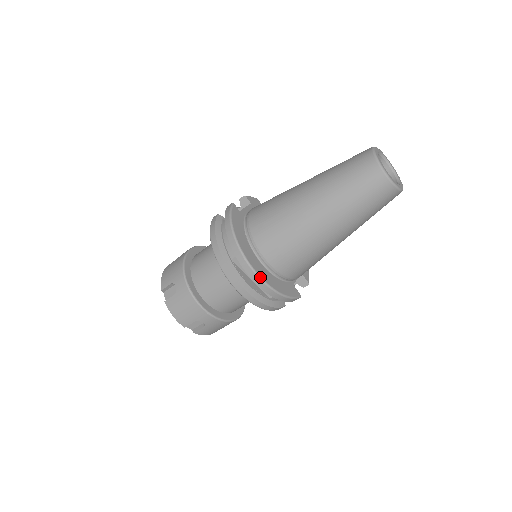
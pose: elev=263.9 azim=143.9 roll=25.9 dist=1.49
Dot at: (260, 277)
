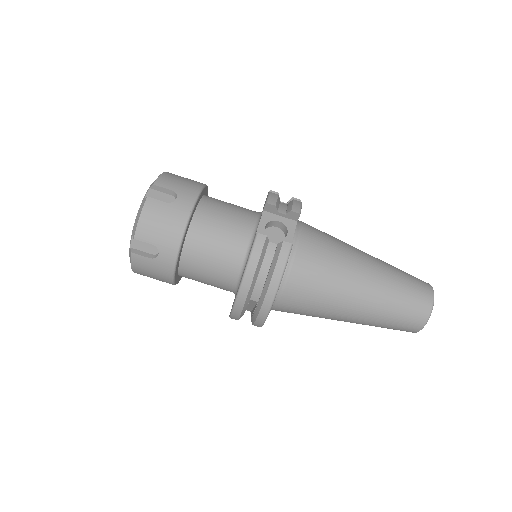
Dot at: occluded
